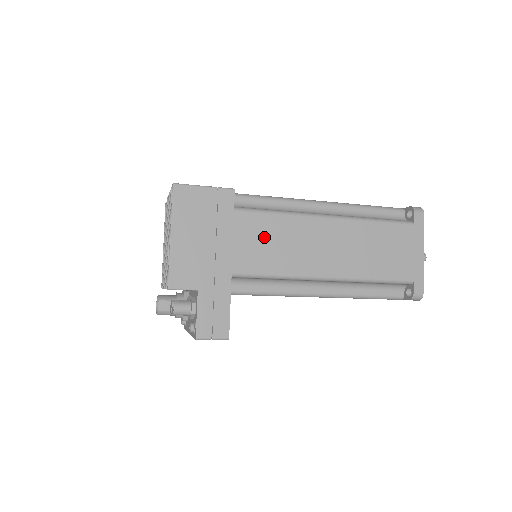
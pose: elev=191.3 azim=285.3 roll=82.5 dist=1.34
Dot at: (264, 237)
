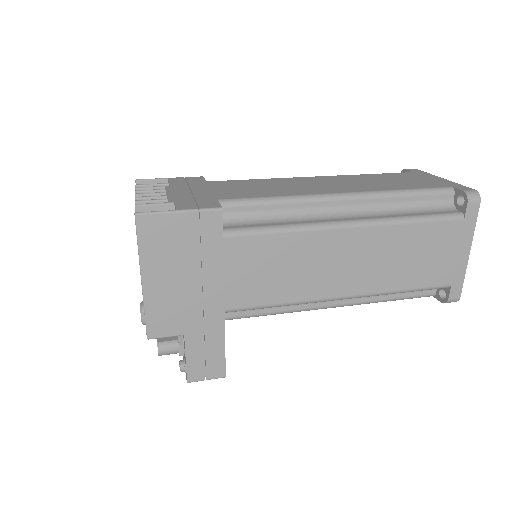
Dot at: (264, 264)
